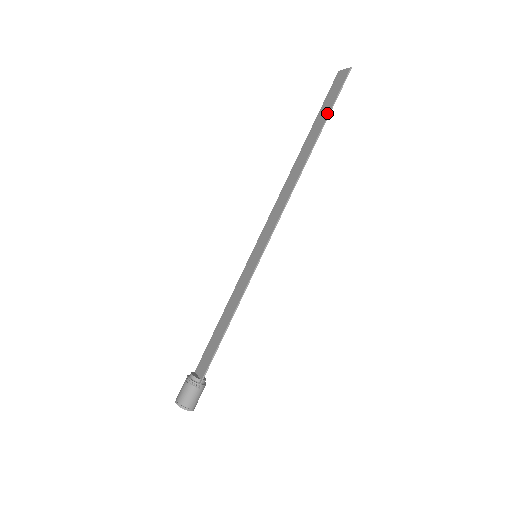
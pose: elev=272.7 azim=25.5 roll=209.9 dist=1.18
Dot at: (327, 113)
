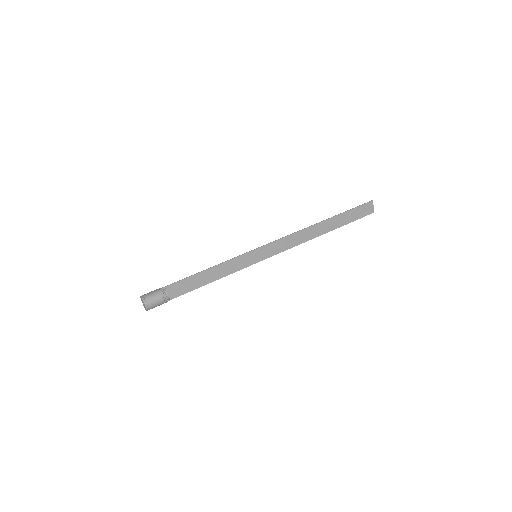
Dot at: (346, 213)
